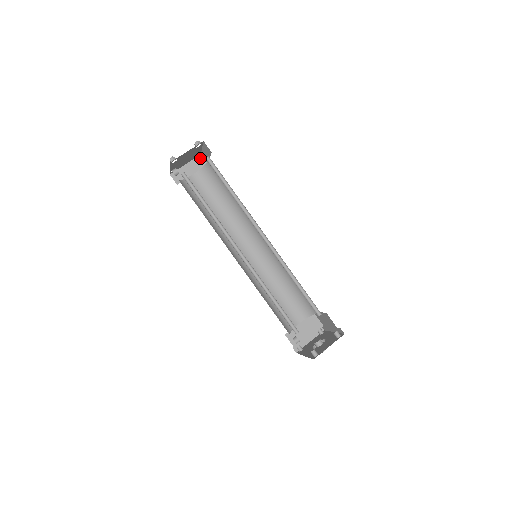
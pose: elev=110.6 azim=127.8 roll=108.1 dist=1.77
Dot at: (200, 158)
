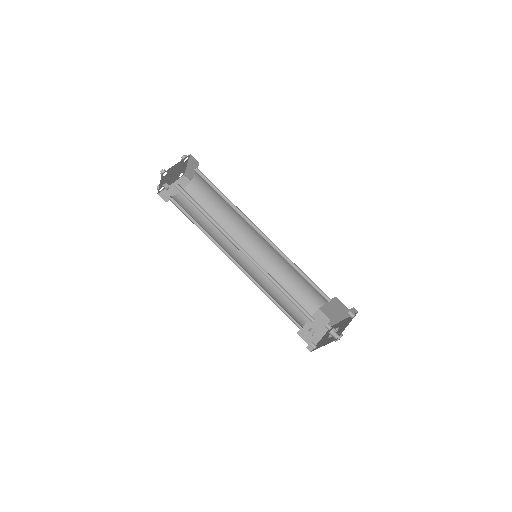
Dot at: (184, 178)
